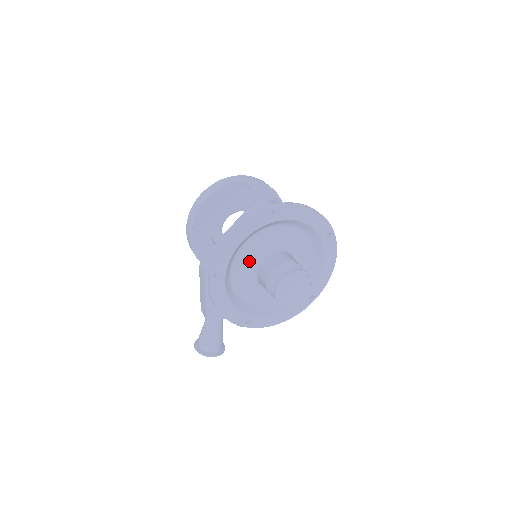
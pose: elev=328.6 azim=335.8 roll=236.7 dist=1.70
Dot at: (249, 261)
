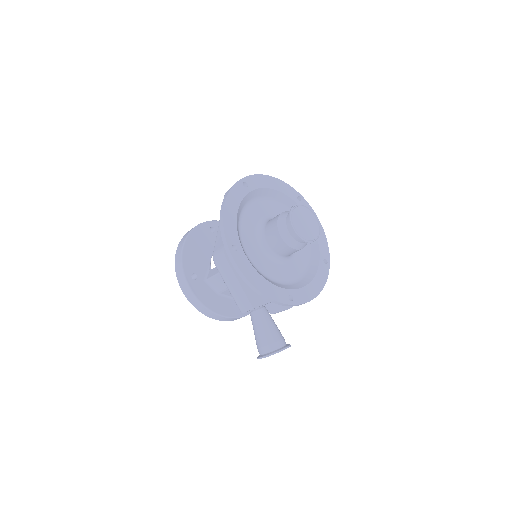
Dot at: (253, 238)
